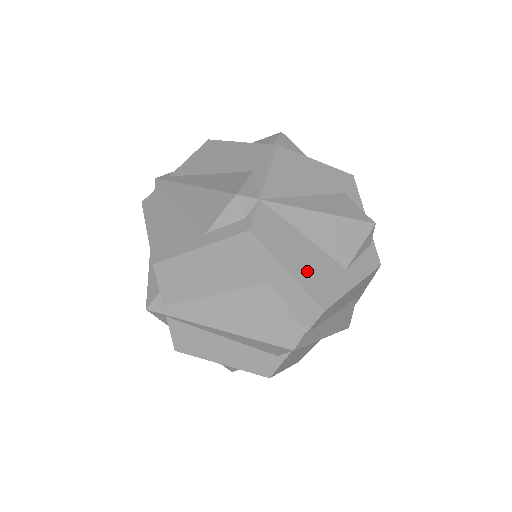
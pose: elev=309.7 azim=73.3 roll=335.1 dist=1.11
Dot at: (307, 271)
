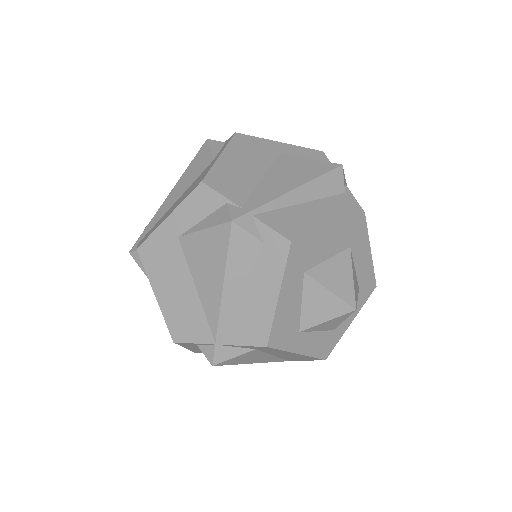
Dot at: occluded
